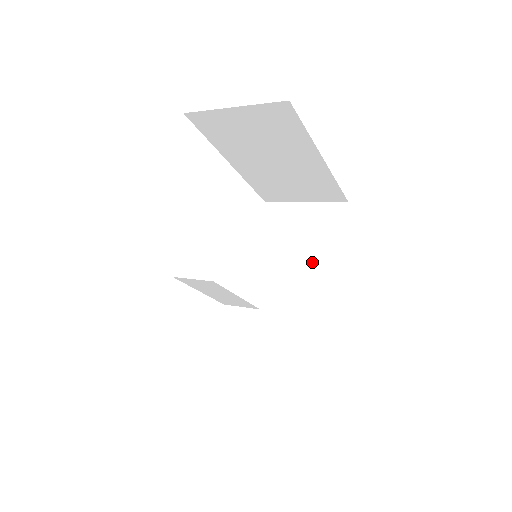
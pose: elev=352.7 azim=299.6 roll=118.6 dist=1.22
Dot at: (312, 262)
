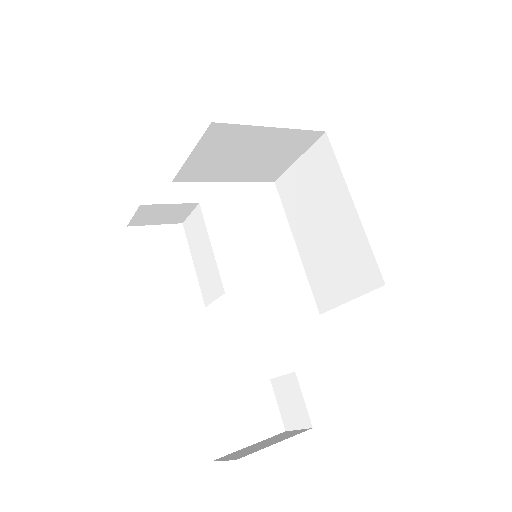
Dot at: occluded
